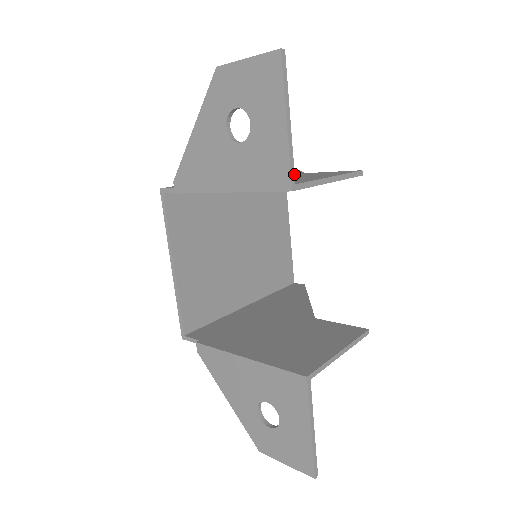
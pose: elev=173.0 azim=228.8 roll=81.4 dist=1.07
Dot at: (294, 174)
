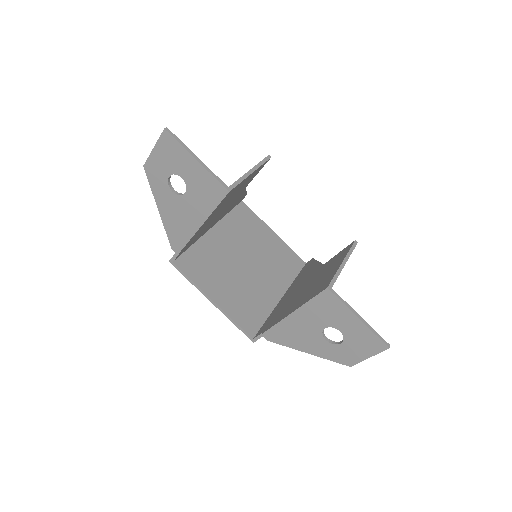
Dot at: (223, 183)
